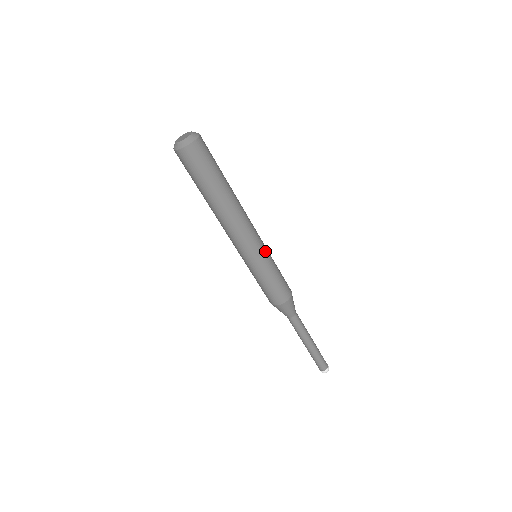
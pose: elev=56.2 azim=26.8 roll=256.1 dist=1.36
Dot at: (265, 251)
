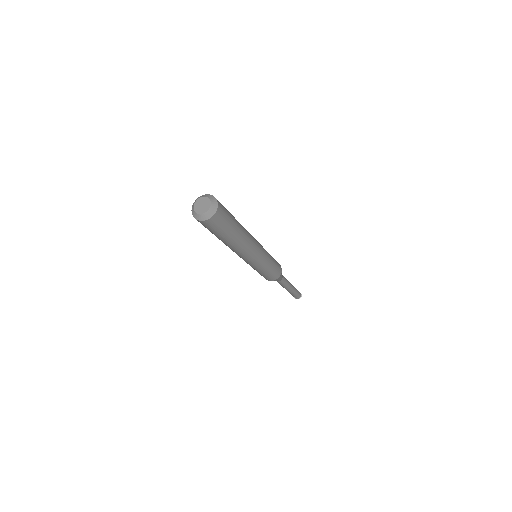
Dot at: (262, 261)
